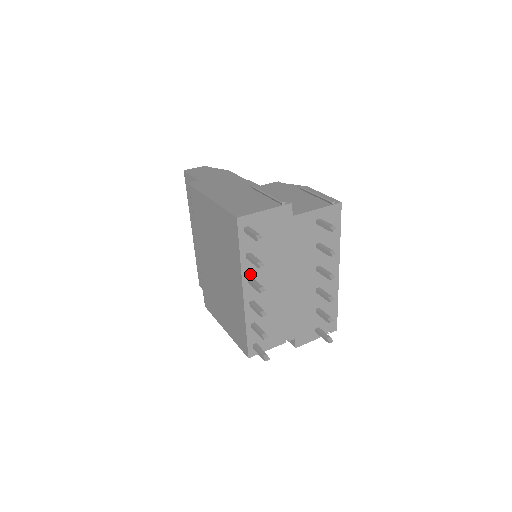
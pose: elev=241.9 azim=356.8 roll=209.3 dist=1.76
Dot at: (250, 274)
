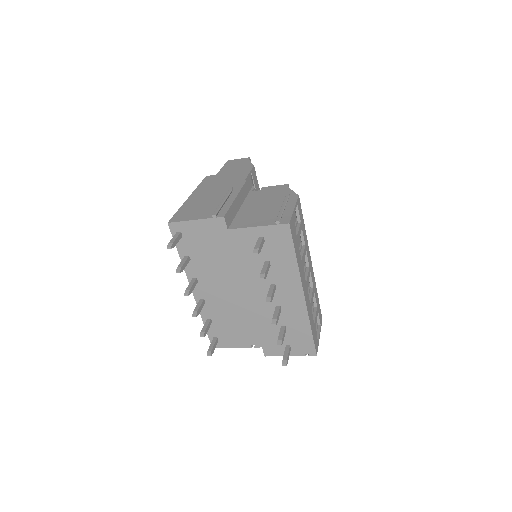
Dot at: (194, 275)
